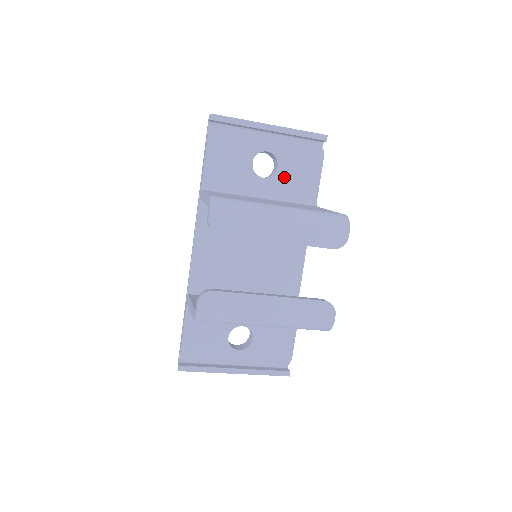
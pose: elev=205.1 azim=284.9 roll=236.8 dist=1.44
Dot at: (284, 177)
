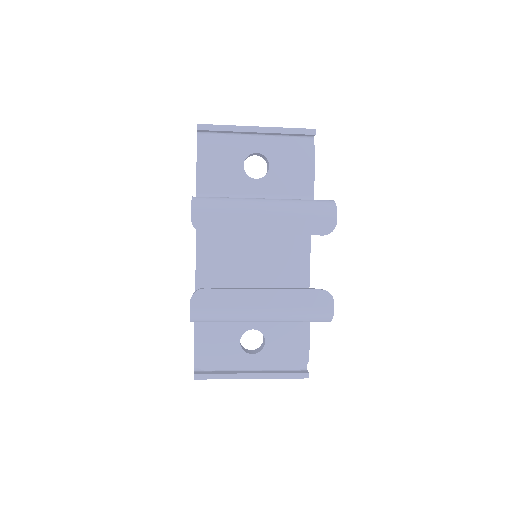
Dot at: (277, 176)
